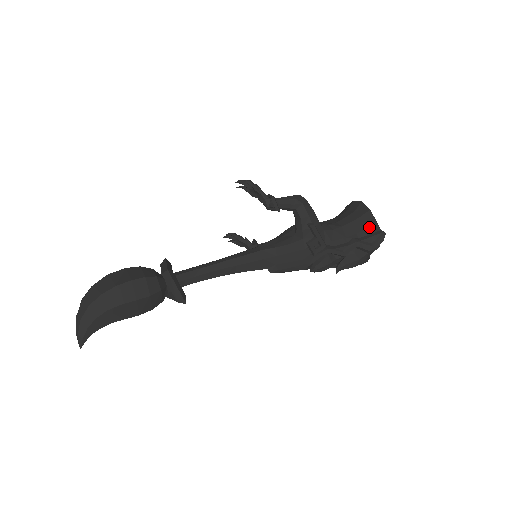
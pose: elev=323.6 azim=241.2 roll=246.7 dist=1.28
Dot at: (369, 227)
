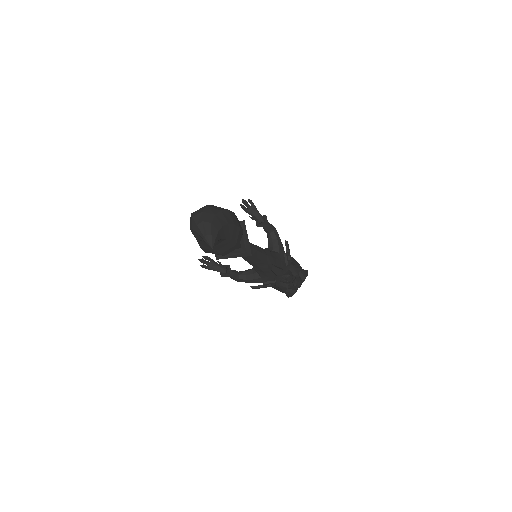
Dot at: (298, 265)
